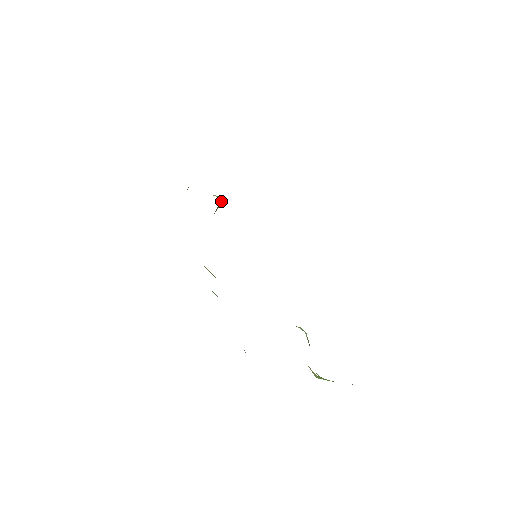
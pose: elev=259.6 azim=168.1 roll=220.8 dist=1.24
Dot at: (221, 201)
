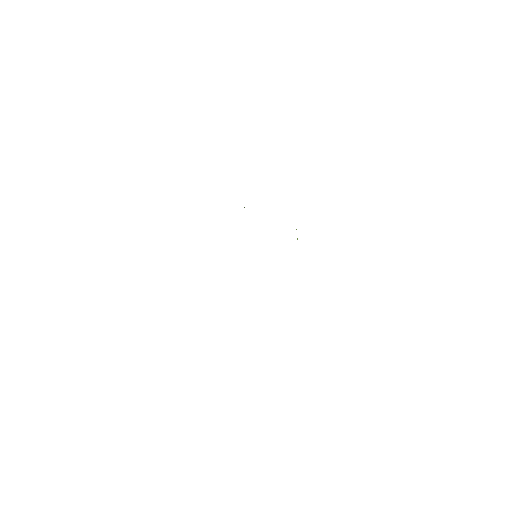
Dot at: occluded
